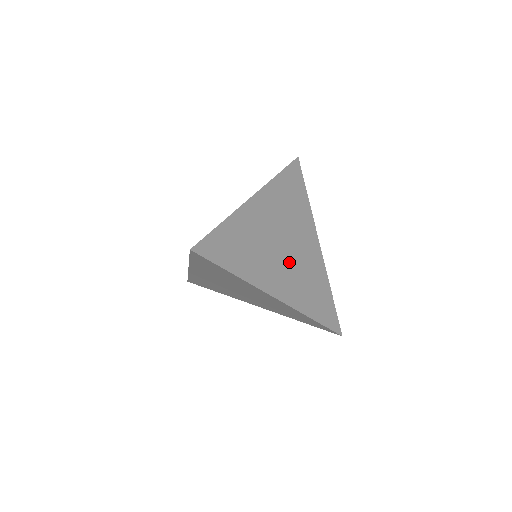
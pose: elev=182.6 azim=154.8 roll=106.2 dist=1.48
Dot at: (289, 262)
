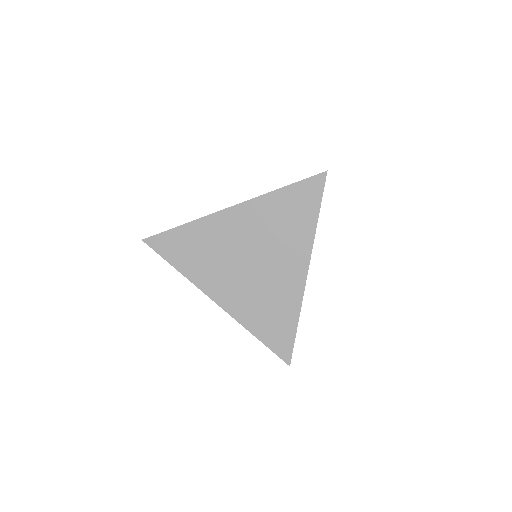
Dot at: occluded
